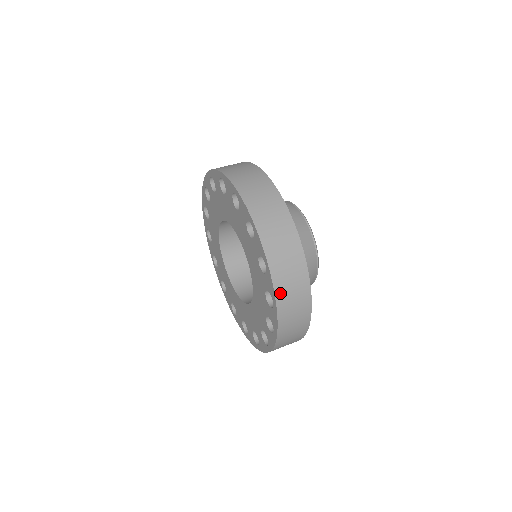
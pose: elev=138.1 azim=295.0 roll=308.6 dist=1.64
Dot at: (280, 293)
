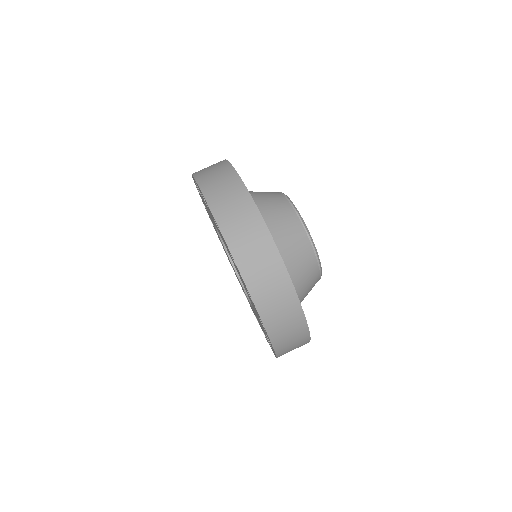
Dot at: occluded
